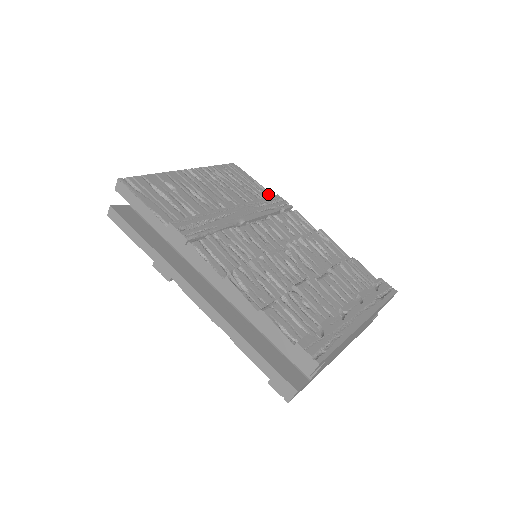
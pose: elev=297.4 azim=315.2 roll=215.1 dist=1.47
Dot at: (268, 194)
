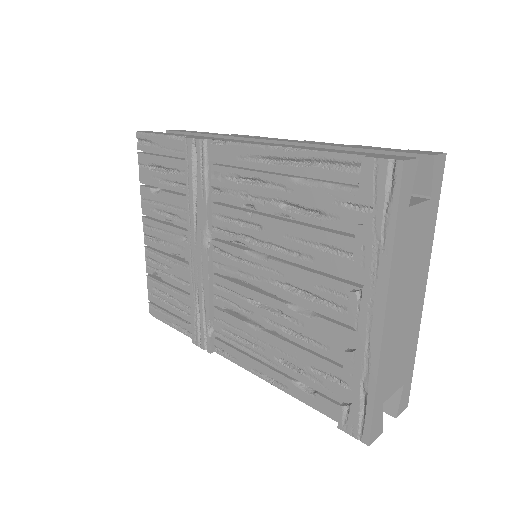
Dot at: occluded
